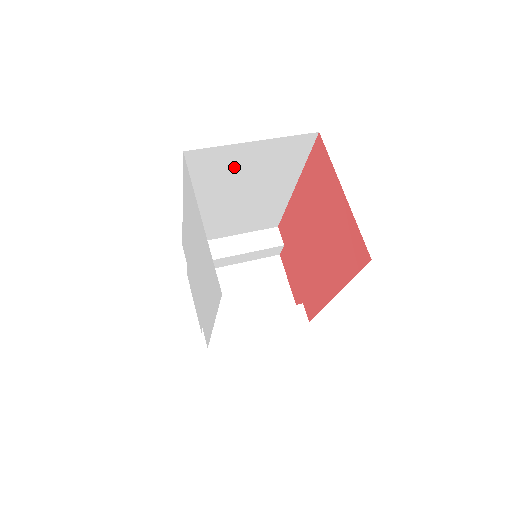
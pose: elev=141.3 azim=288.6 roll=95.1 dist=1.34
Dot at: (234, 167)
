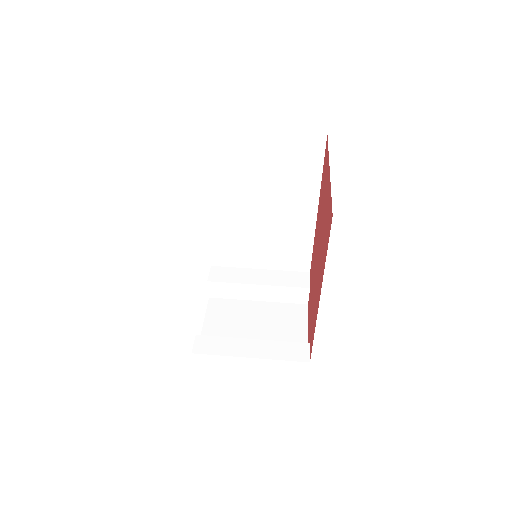
Dot at: (248, 162)
